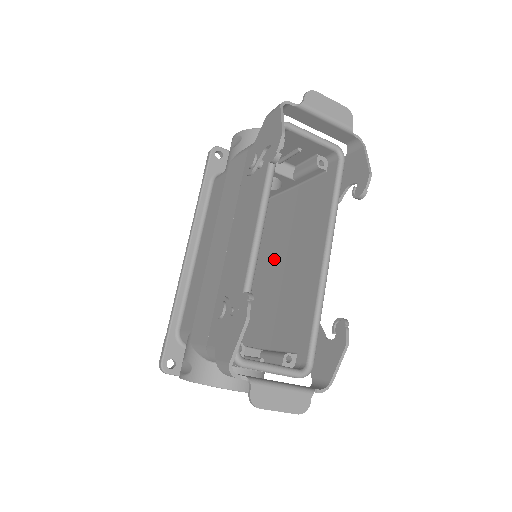
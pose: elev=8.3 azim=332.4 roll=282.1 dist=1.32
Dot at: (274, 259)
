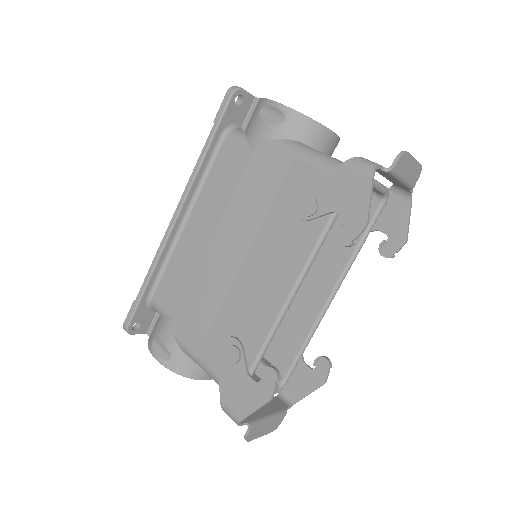
Dot at: occluded
